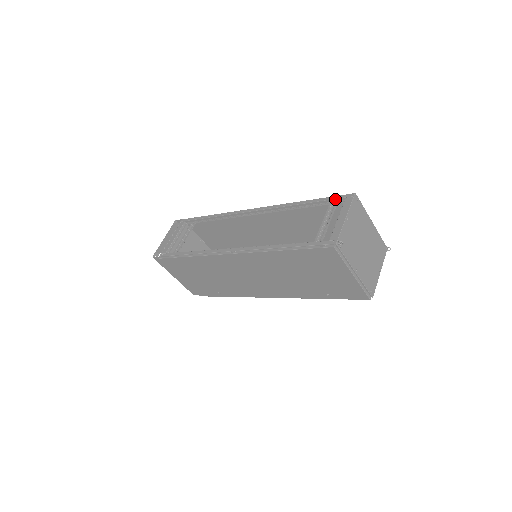
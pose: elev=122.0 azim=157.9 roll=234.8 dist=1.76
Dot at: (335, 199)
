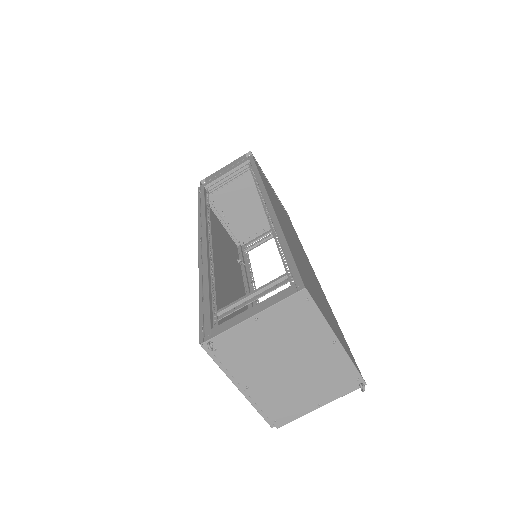
Dot at: (291, 272)
